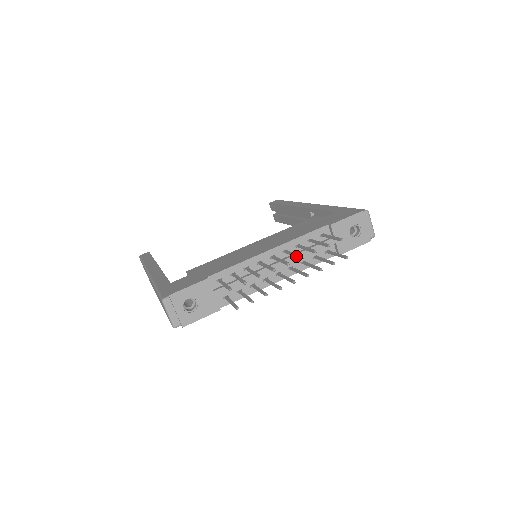
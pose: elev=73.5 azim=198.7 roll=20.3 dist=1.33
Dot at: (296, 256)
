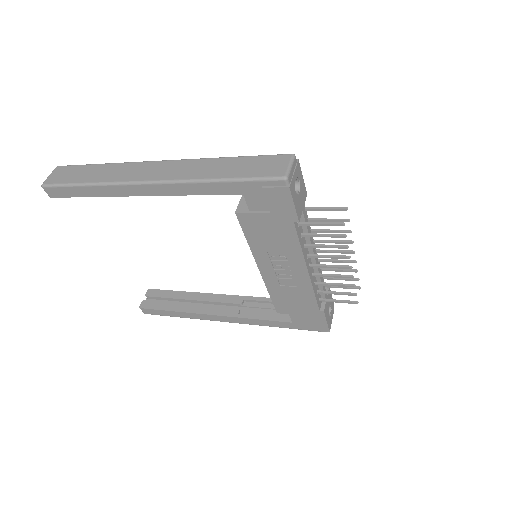
Dot at: (345, 260)
